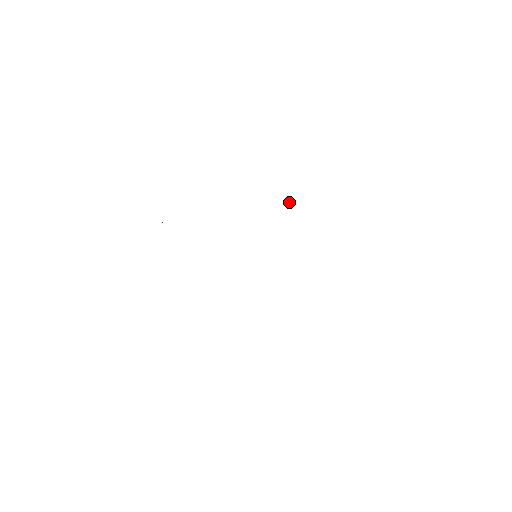
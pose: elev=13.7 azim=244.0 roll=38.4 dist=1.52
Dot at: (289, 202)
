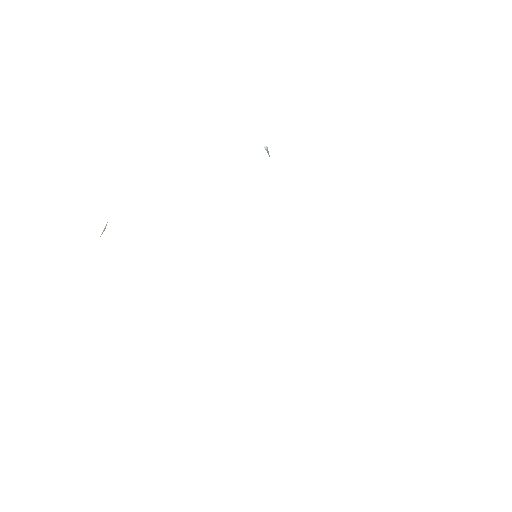
Dot at: (267, 151)
